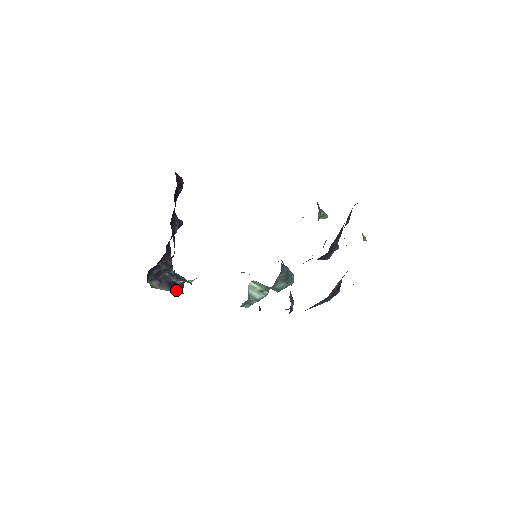
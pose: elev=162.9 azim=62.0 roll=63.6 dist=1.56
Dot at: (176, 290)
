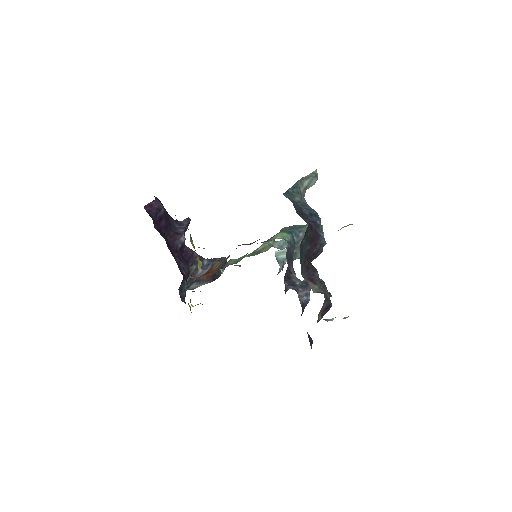
Dot at: (216, 277)
